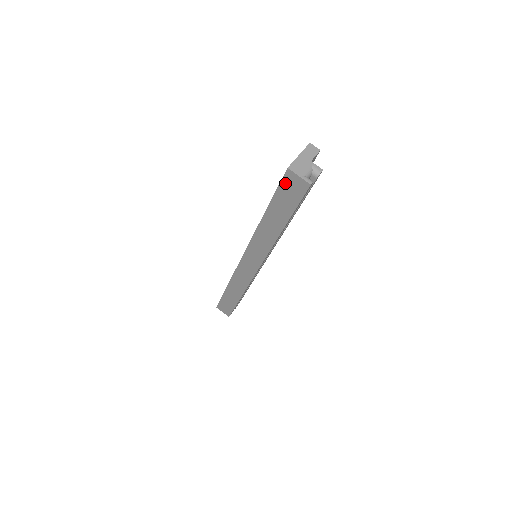
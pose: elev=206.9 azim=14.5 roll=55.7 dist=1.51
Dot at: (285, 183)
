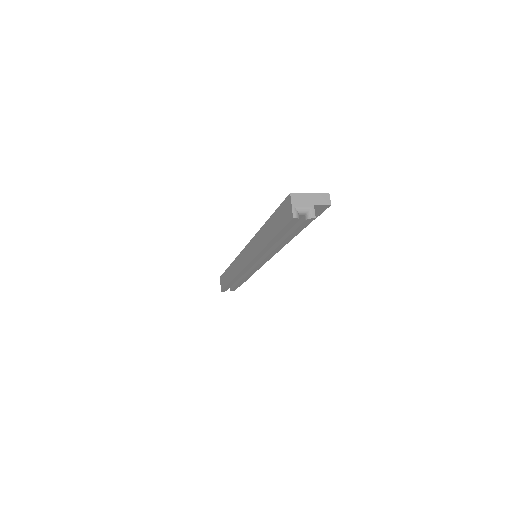
Dot at: (284, 204)
